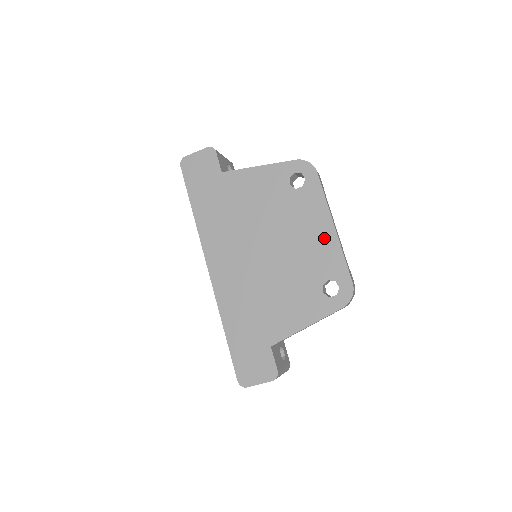
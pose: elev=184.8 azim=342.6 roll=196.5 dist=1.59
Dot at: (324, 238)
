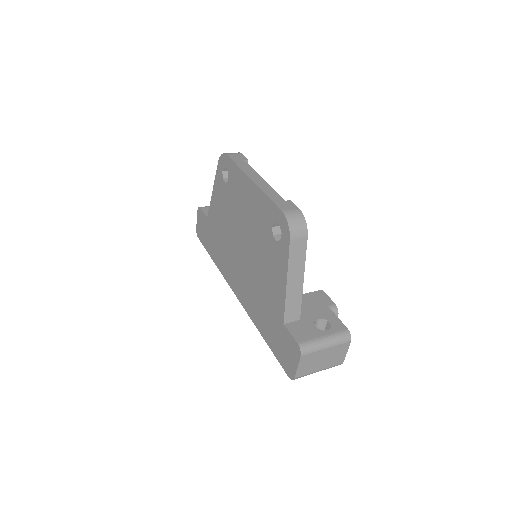
Dot at: (253, 197)
